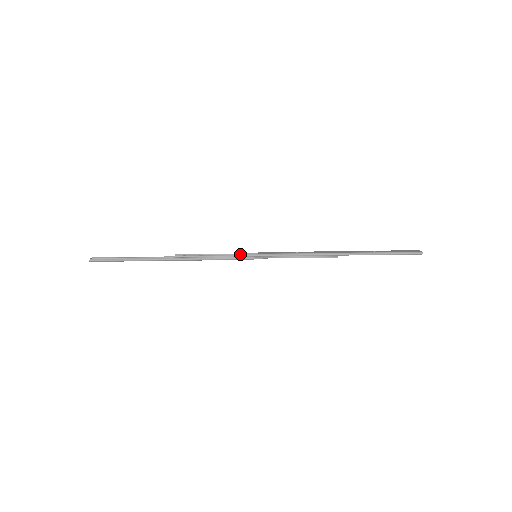
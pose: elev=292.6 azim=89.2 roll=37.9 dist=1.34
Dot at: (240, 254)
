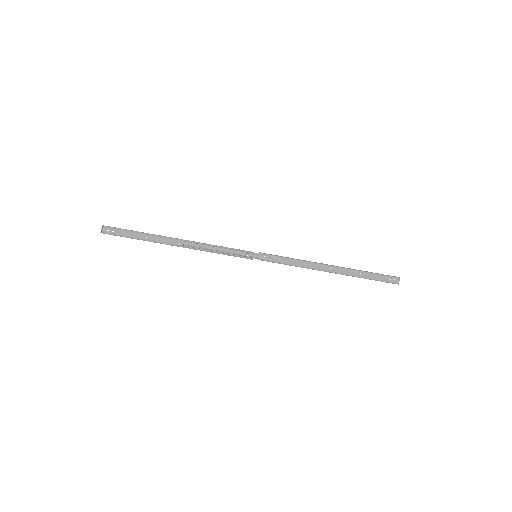
Dot at: (242, 251)
